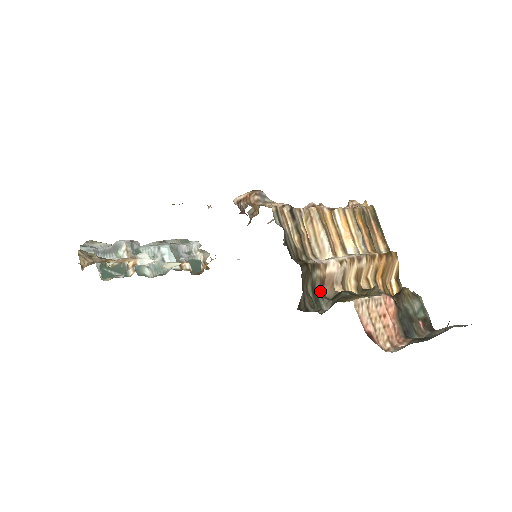
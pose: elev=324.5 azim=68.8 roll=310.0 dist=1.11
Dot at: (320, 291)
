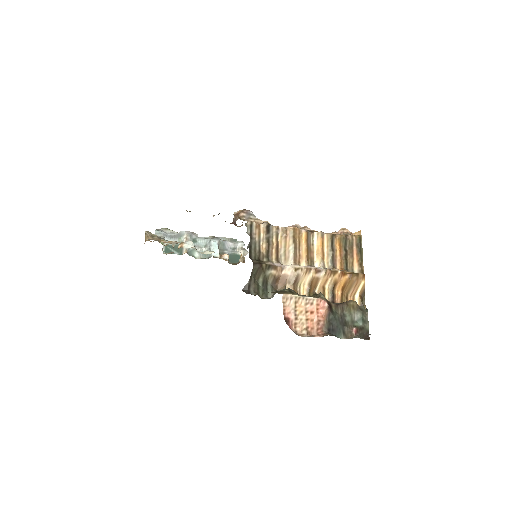
Dot at: (273, 285)
